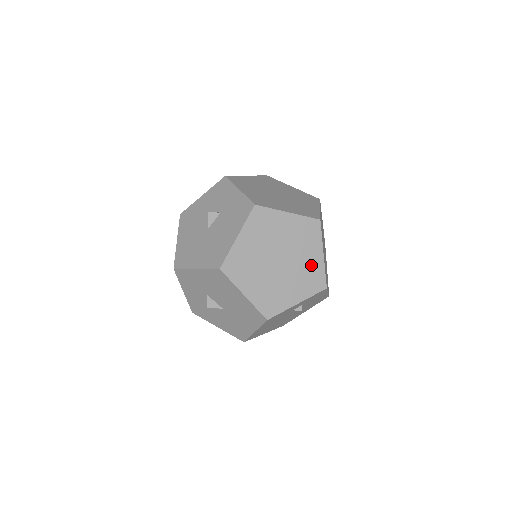
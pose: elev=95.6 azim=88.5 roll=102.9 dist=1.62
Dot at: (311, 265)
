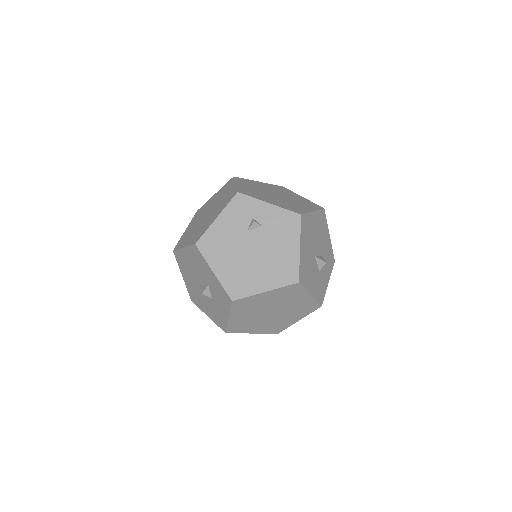
Dot at: occluded
